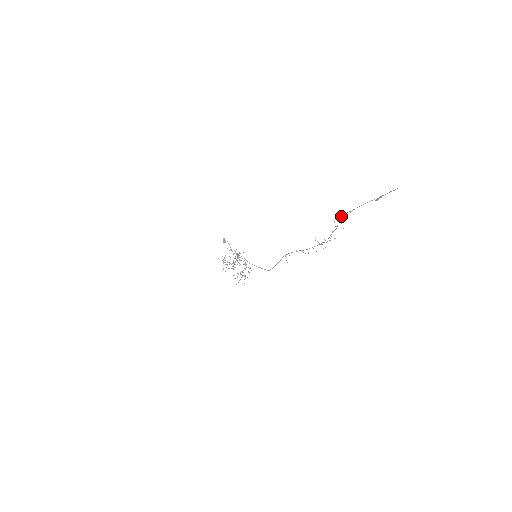
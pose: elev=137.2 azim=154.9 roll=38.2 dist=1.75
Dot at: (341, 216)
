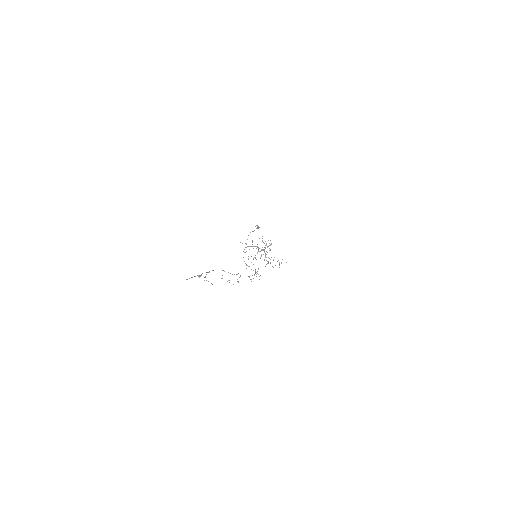
Dot at: occluded
